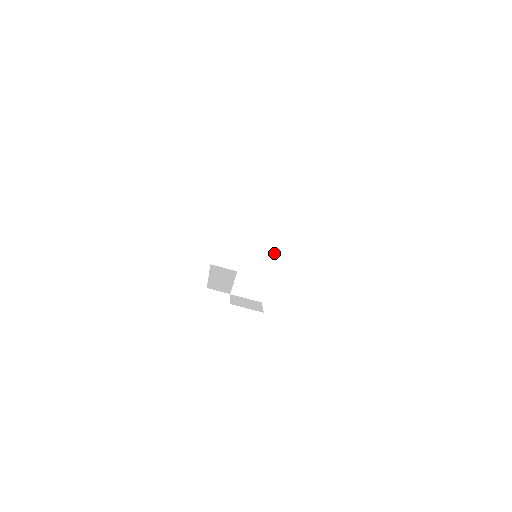
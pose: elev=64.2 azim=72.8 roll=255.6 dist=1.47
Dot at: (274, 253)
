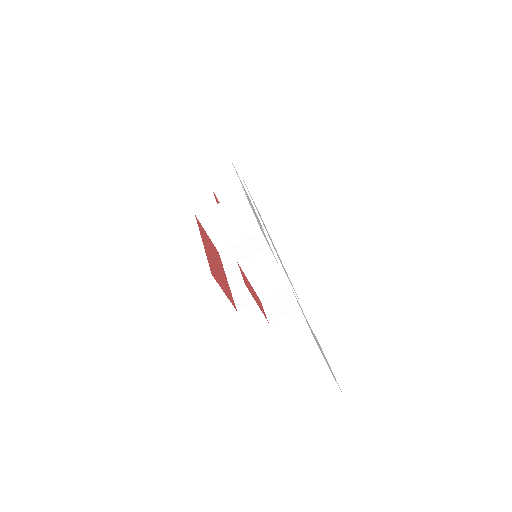
Dot at: (271, 251)
